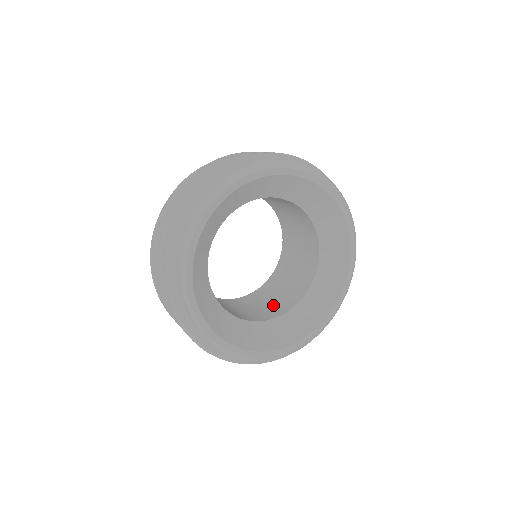
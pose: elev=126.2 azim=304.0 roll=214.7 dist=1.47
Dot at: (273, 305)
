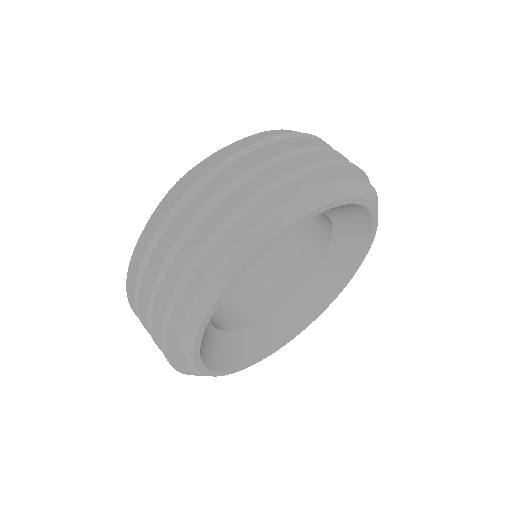
Dot at: (273, 279)
